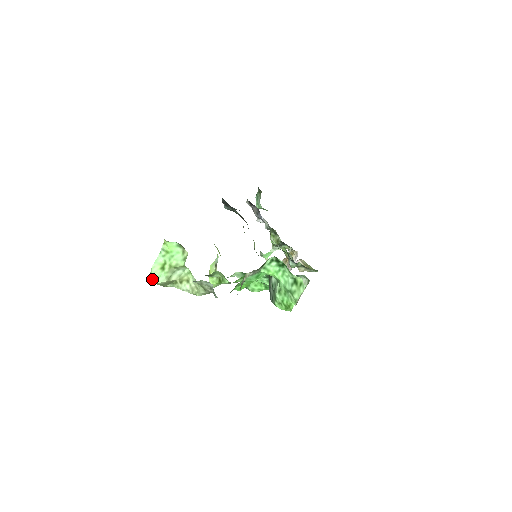
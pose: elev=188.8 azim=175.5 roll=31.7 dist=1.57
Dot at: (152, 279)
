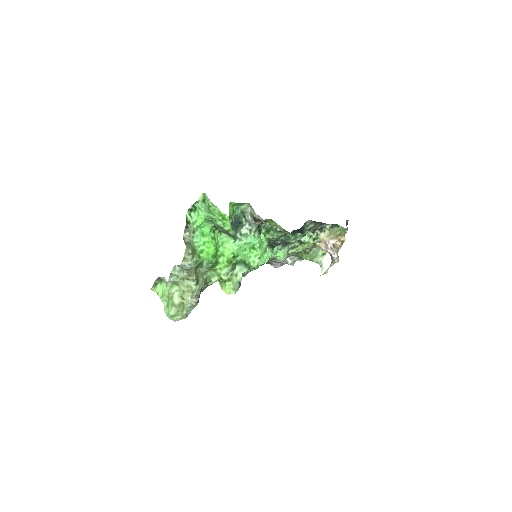
Dot at: occluded
